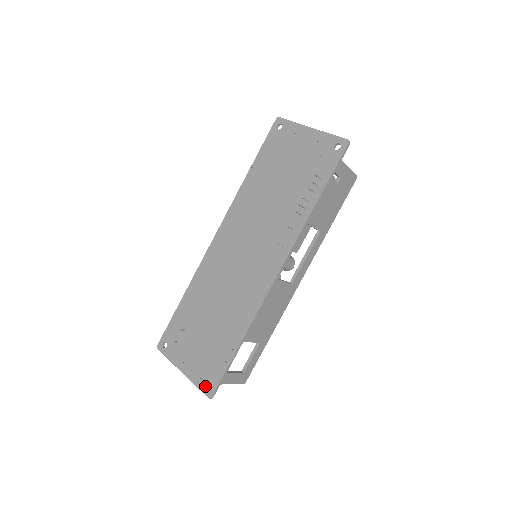
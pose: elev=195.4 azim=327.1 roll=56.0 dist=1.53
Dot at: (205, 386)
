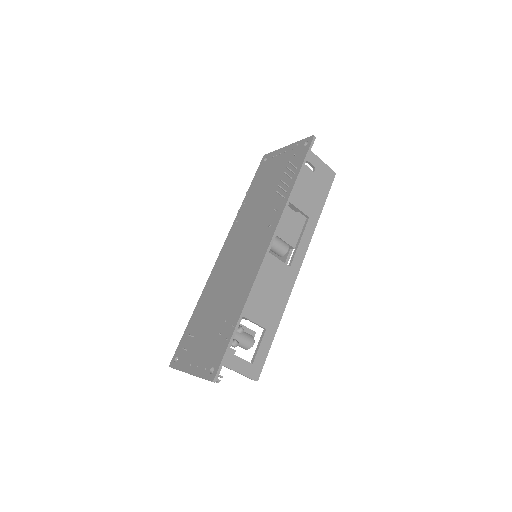
Dot at: (209, 372)
